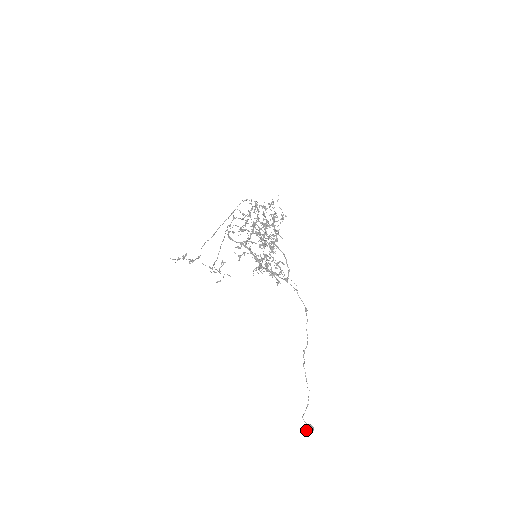
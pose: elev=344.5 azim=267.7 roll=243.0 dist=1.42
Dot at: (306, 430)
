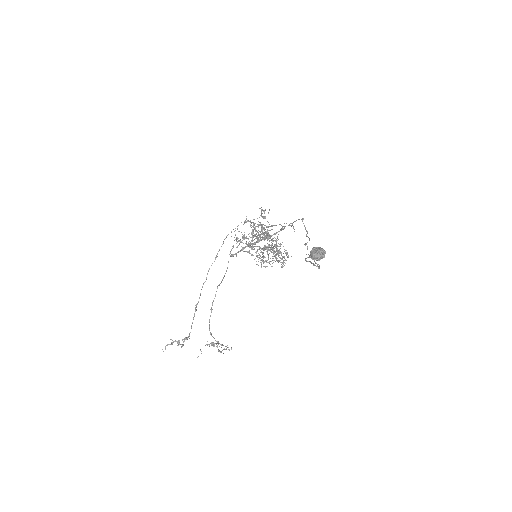
Dot at: (310, 251)
